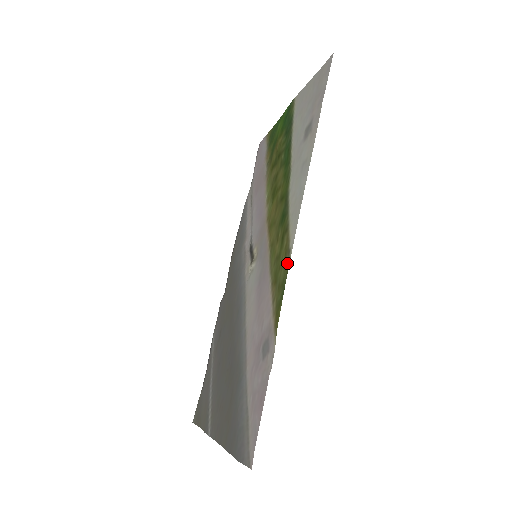
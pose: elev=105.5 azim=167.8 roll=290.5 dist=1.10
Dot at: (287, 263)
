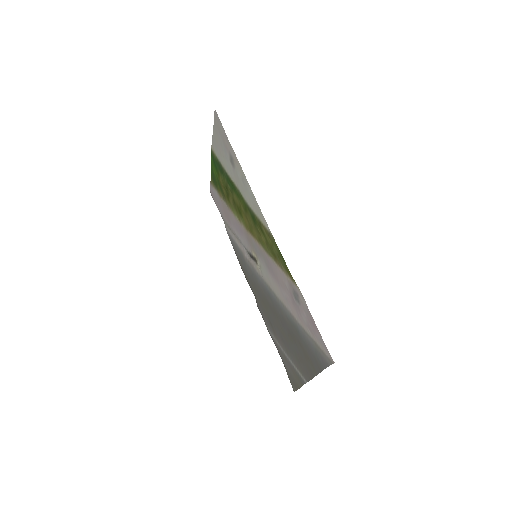
Dot at: (273, 240)
